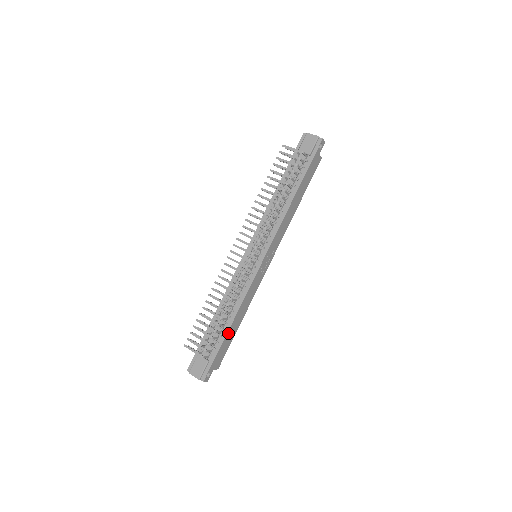
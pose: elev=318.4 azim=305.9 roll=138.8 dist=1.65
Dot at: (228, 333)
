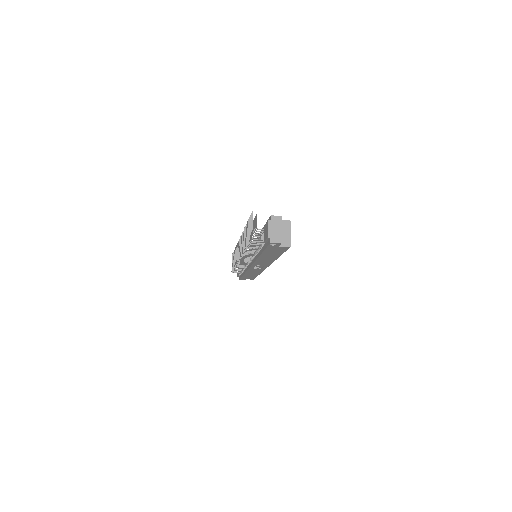
Dot at: (245, 275)
